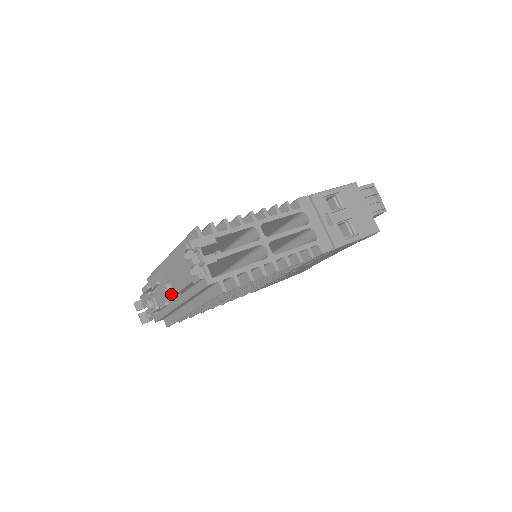
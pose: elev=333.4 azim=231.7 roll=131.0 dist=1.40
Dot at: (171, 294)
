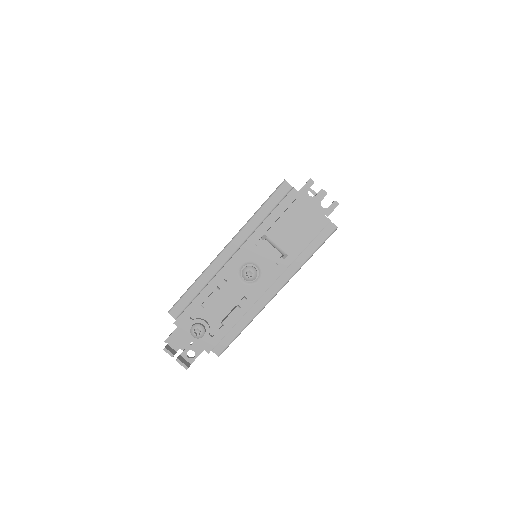
Dot at: (252, 281)
